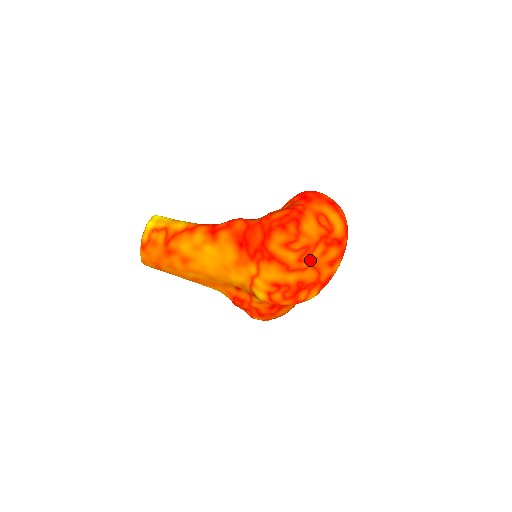
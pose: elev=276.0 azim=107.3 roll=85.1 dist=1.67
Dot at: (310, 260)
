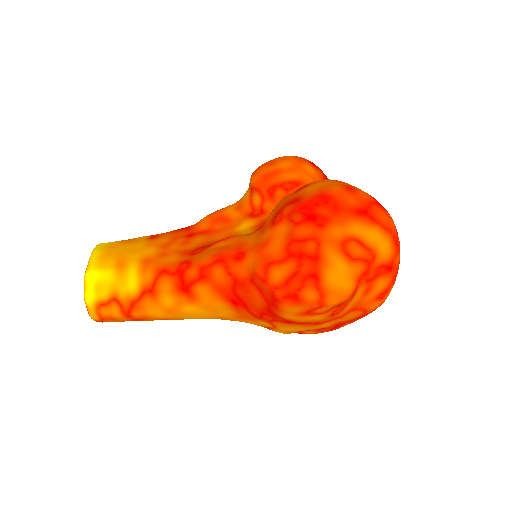
Dot at: (348, 308)
